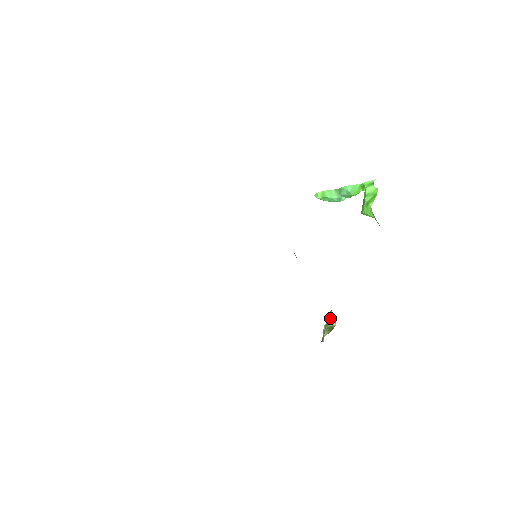
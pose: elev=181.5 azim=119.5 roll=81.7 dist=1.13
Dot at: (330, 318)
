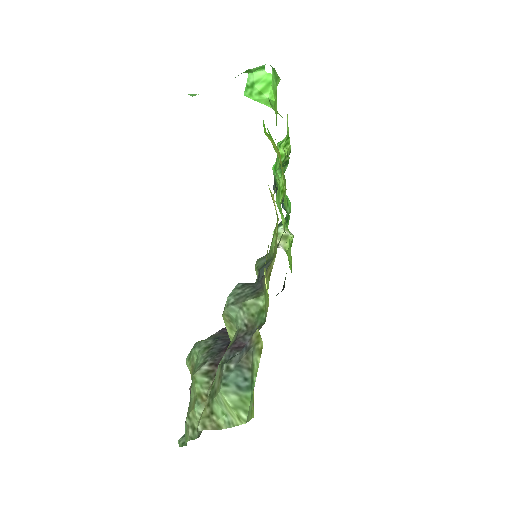
Dot at: (281, 230)
